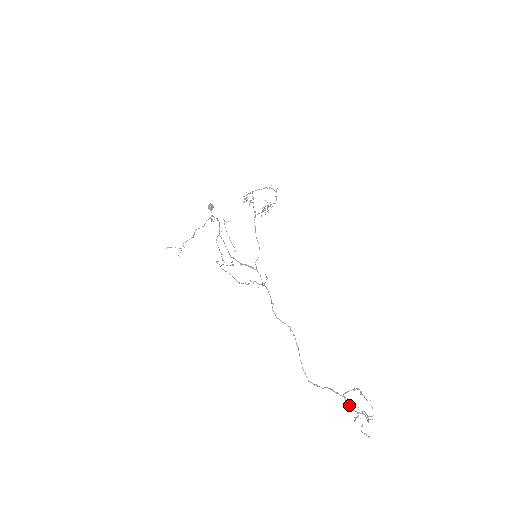
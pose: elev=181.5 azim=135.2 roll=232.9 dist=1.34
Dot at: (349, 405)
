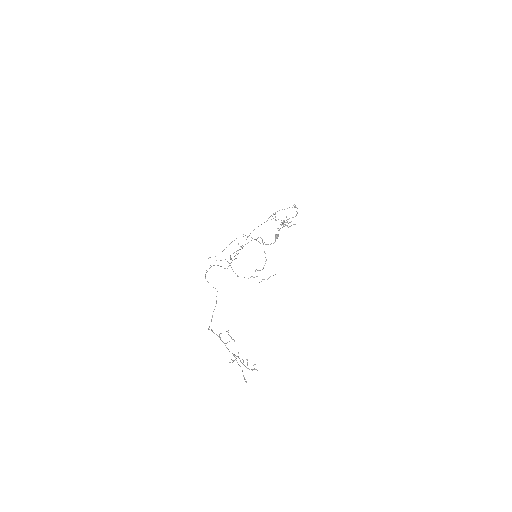
Dot at: occluded
